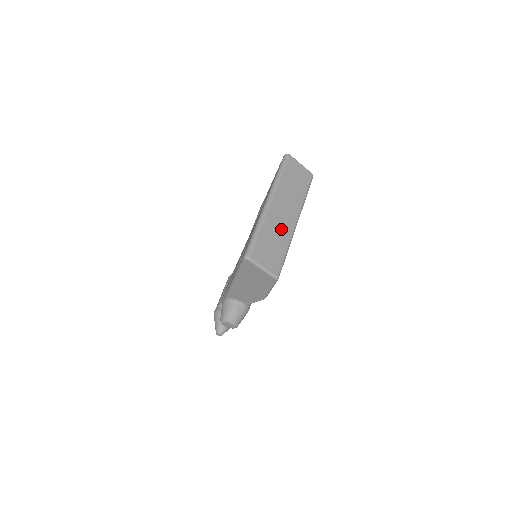
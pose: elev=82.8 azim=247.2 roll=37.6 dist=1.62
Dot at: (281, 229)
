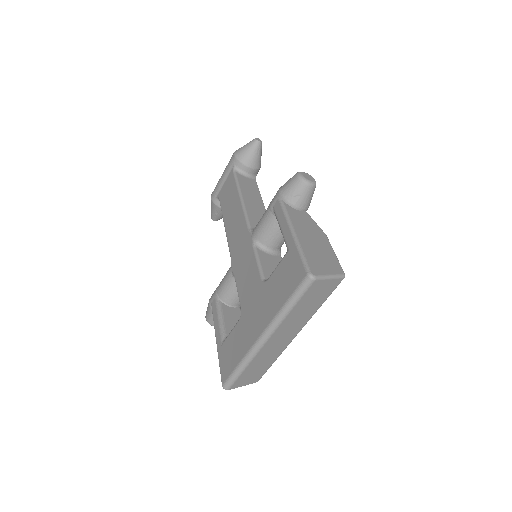
Dot at: (273, 352)
